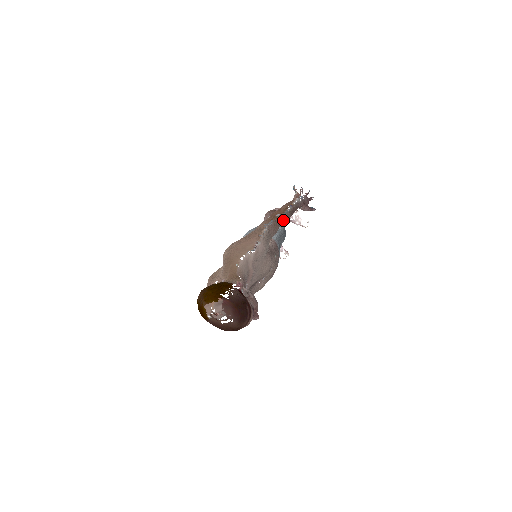
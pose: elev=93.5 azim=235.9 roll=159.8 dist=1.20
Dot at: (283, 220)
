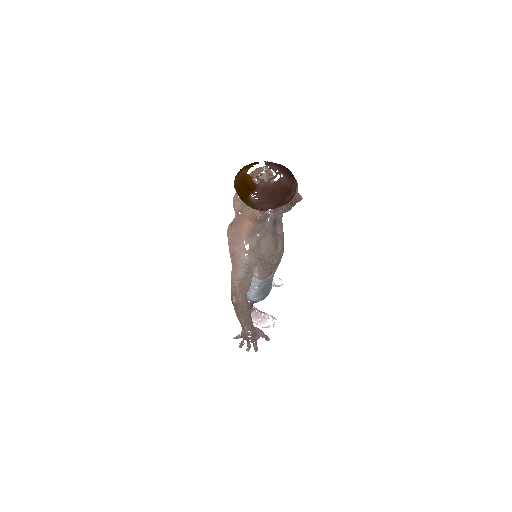
Dot at: occluded
